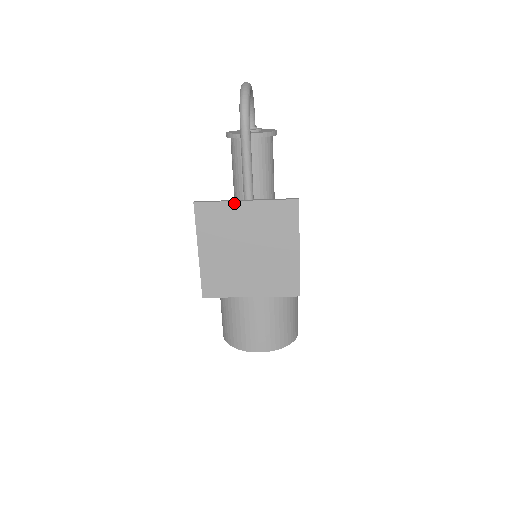
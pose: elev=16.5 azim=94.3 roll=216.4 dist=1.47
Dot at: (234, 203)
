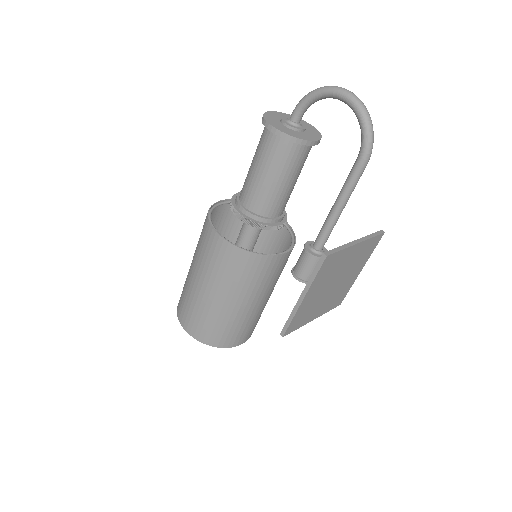
Dot at: (351, 247)
